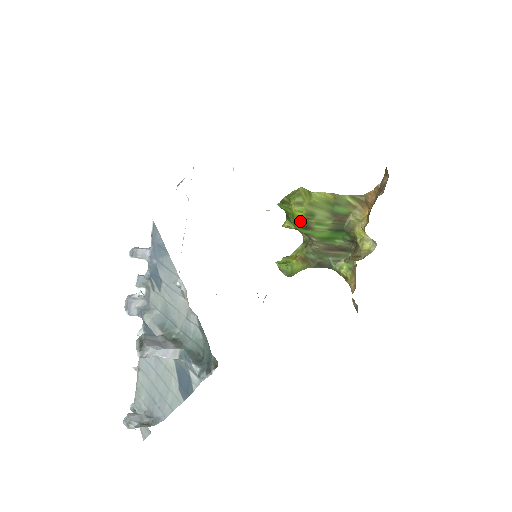
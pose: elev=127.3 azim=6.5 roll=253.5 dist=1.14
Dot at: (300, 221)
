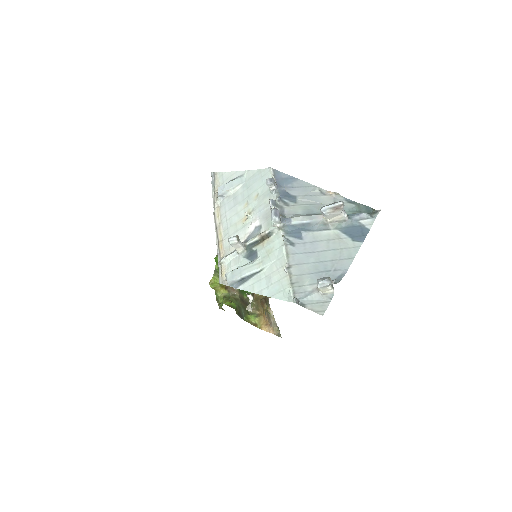
Dot at: occluded
